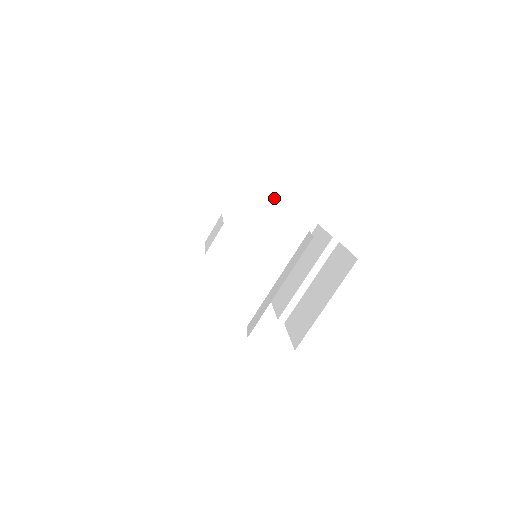
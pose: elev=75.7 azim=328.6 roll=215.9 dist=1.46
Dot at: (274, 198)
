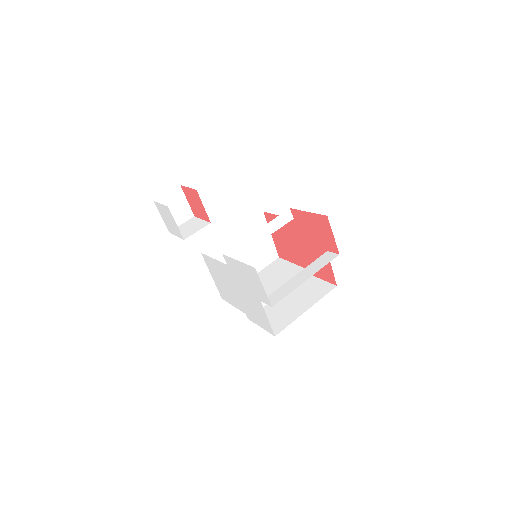
Dot at: (266, 223)
